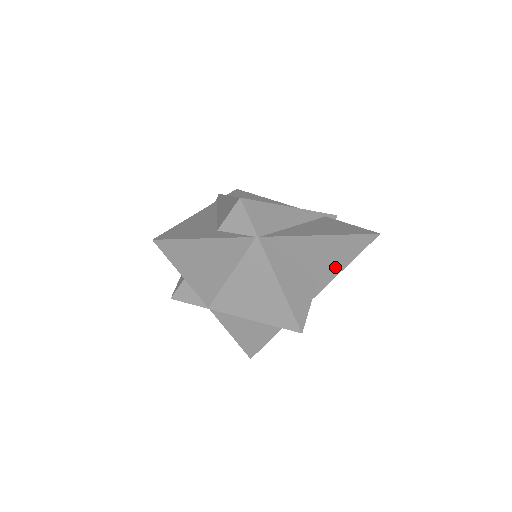
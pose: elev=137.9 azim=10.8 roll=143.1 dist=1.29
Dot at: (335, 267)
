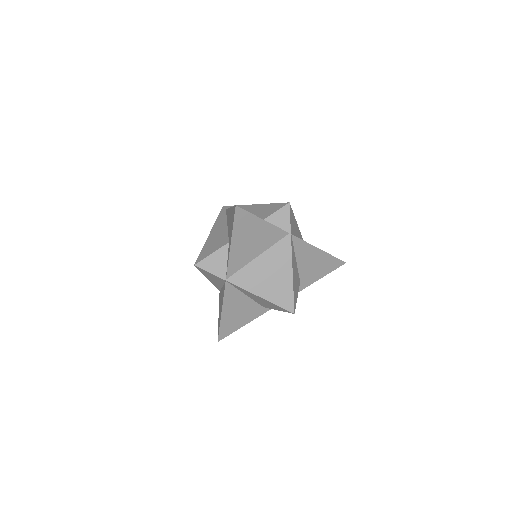
Dot at: (312, 278)
